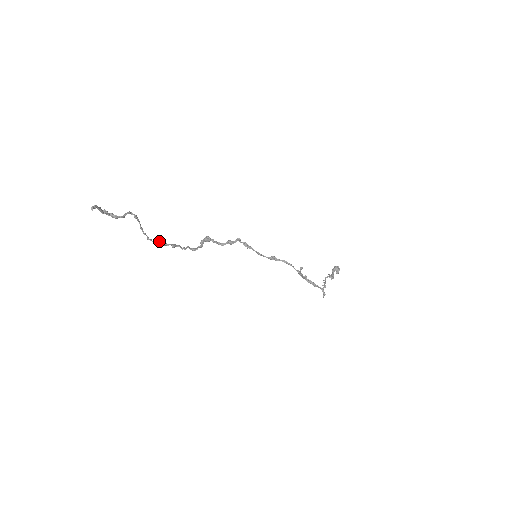
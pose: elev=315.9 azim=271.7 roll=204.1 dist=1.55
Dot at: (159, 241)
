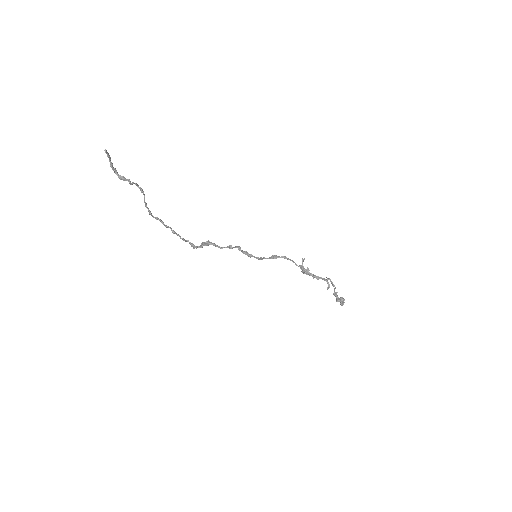
Dot at: (160, 219)
